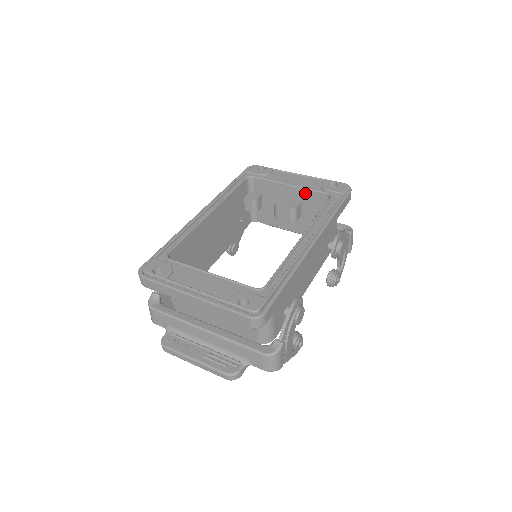
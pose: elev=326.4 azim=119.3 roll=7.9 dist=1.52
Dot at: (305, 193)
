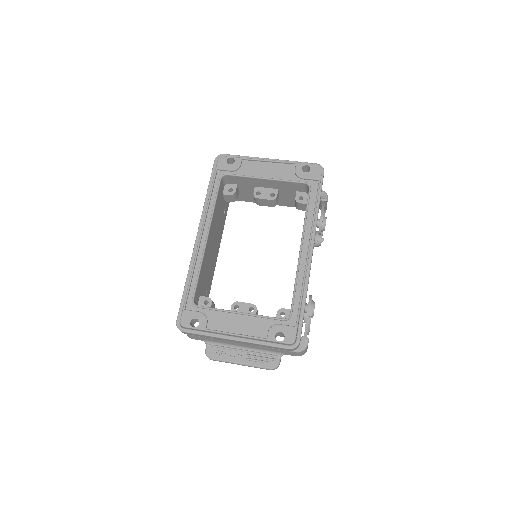
Dot at: (282, 183)
